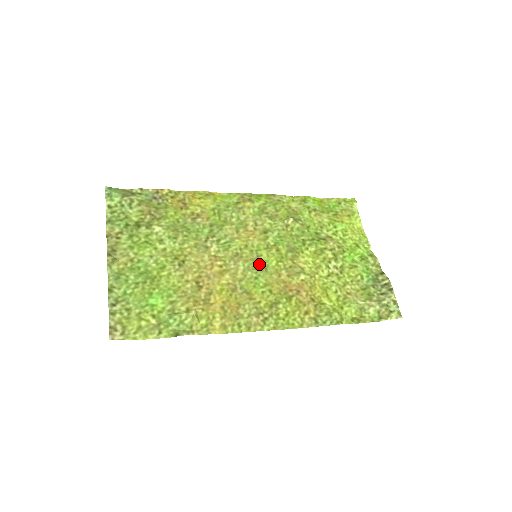
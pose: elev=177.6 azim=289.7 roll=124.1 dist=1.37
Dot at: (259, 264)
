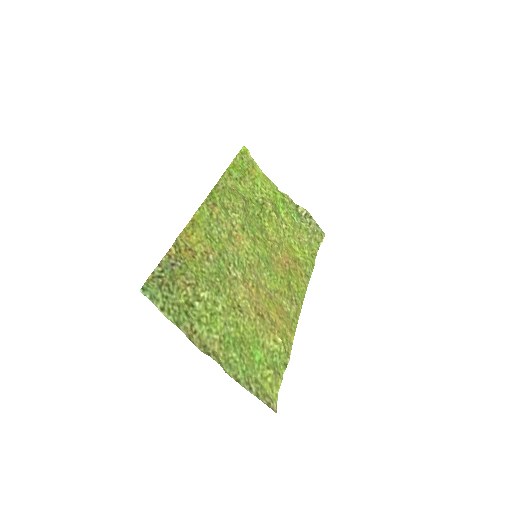
Dot at: (263, 262)
